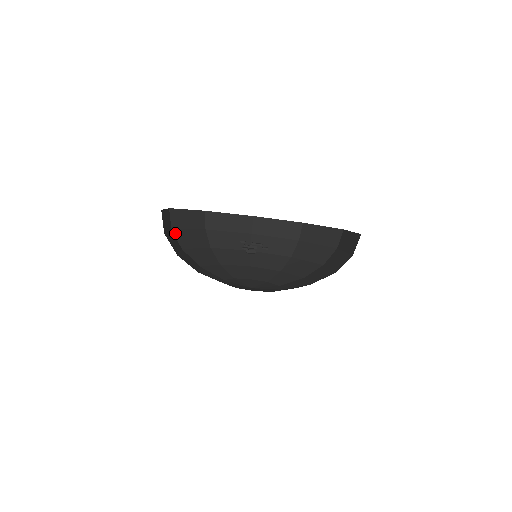
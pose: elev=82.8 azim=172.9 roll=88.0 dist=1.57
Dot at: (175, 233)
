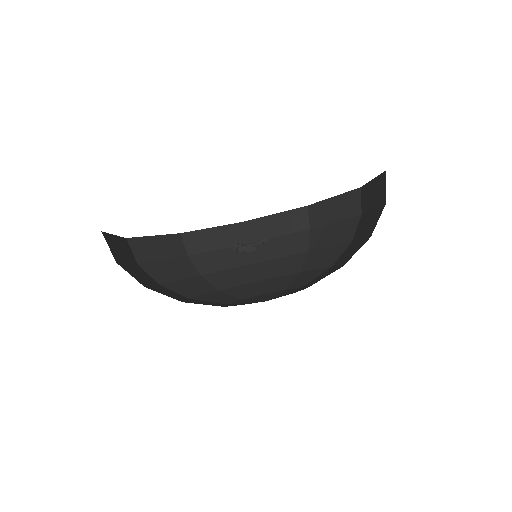
Dot at: (144, 267)
